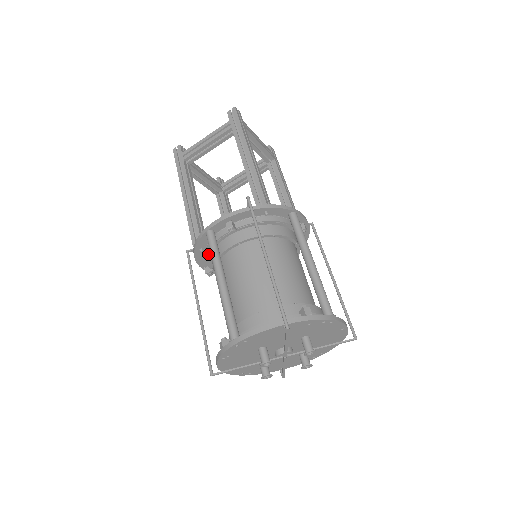
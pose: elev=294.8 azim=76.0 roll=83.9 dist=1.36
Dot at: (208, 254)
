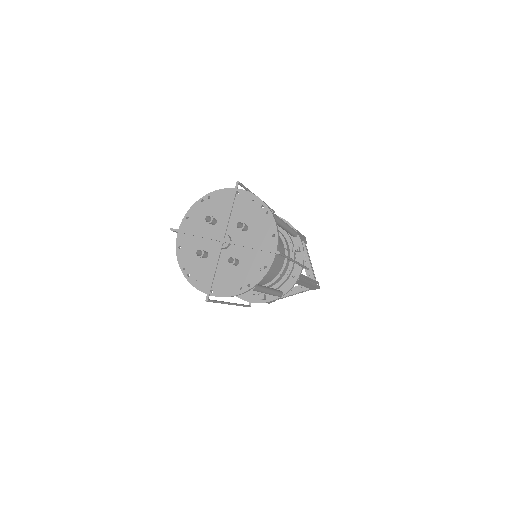
Dot at: occluded
